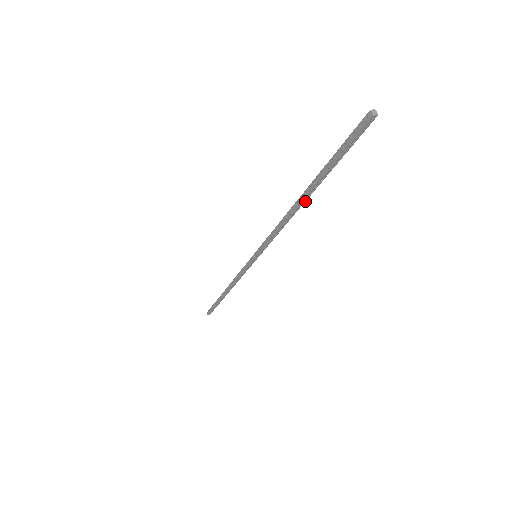
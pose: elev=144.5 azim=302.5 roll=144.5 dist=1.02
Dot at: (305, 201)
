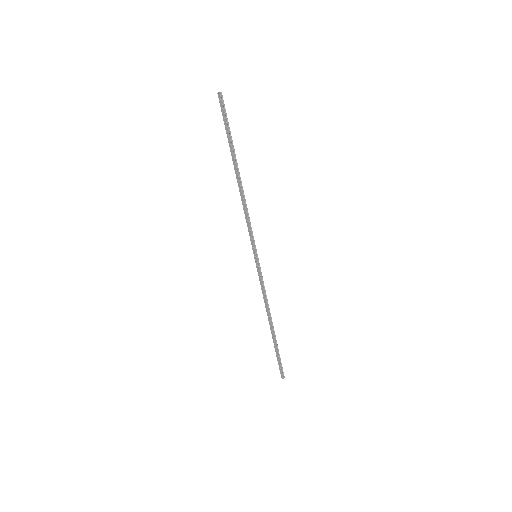
Dot at: occluded
